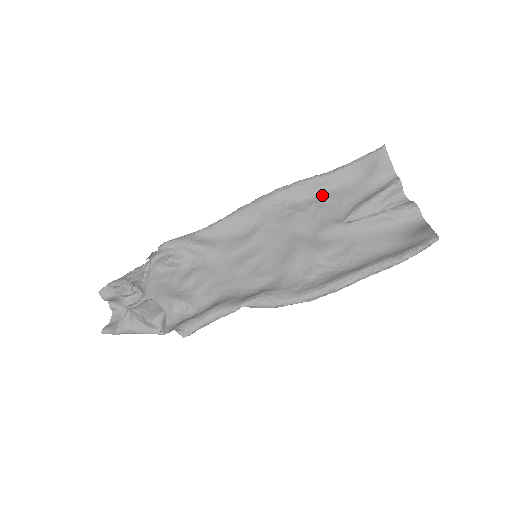
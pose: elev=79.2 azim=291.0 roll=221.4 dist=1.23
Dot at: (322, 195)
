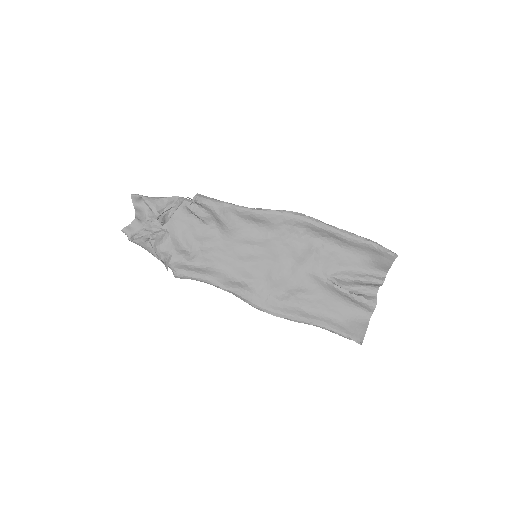
Dot at: (332, 244)
